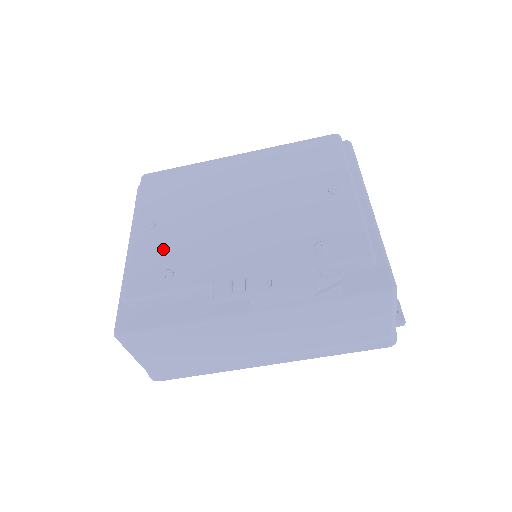
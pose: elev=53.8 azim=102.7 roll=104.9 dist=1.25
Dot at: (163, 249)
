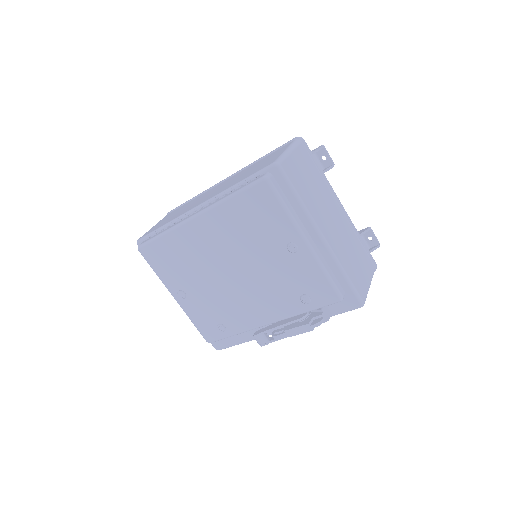
Dot at: (205, 310)
